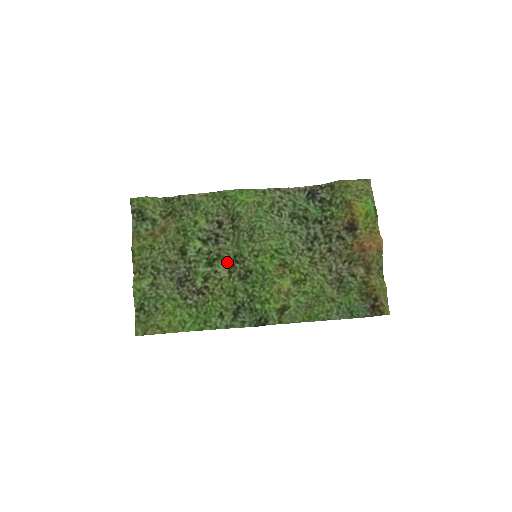
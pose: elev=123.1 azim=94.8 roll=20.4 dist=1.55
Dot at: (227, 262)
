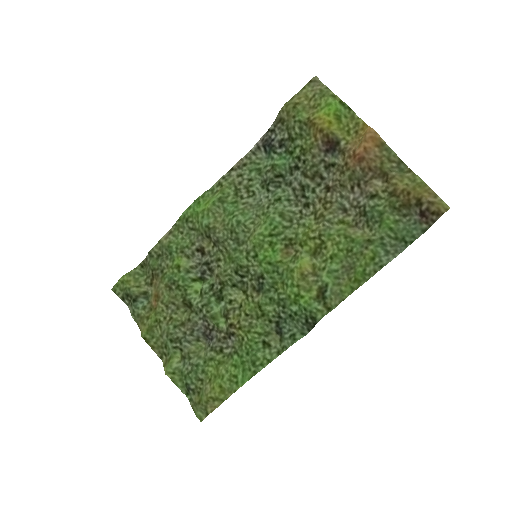
Dot at: (234, 284)
